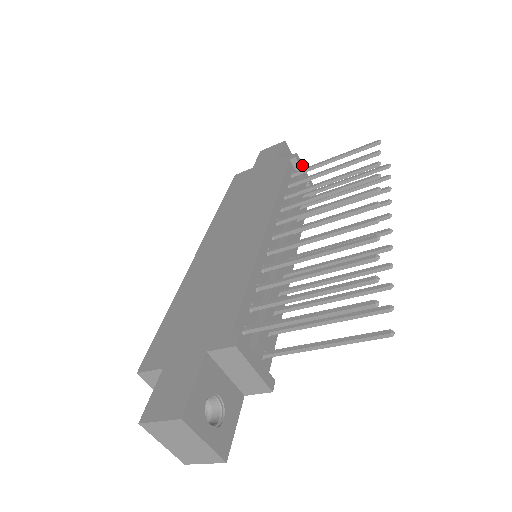
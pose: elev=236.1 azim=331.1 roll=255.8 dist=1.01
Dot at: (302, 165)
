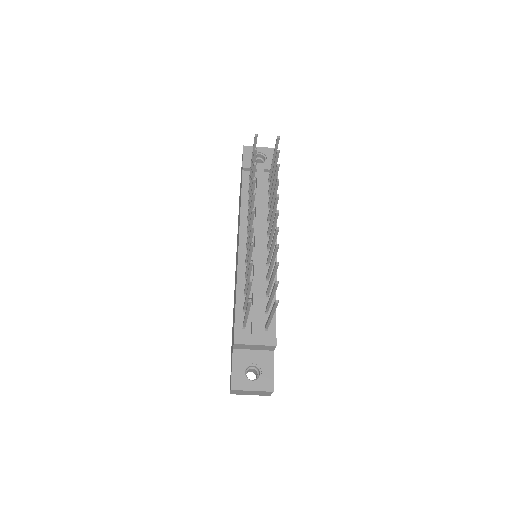
Dot at: occluded
